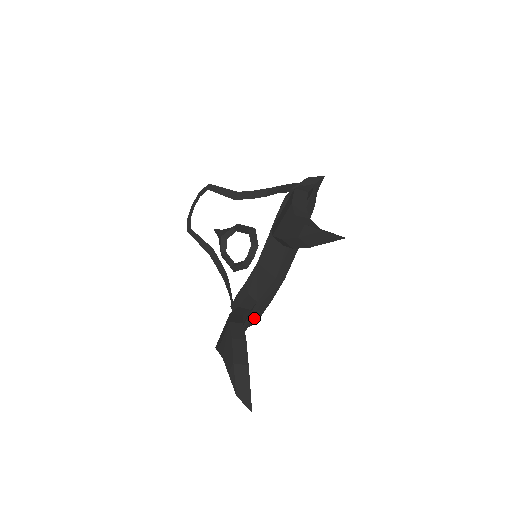
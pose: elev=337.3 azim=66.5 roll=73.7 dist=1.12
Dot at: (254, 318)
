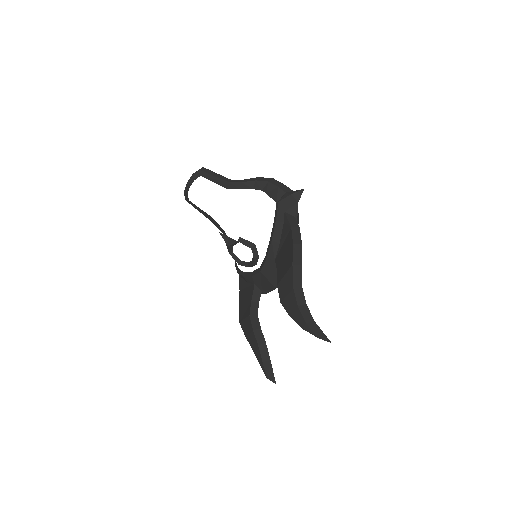
Dot at: occluded
